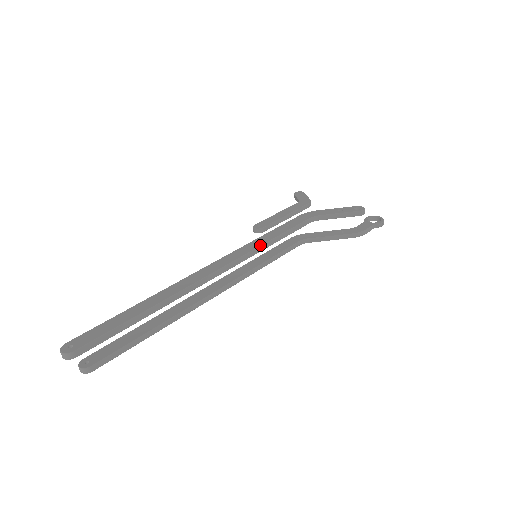
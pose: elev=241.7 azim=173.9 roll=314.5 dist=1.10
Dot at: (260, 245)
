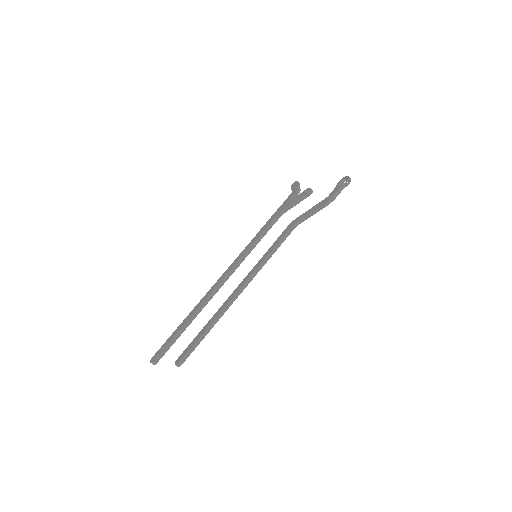
Dot at: (244, 253)
